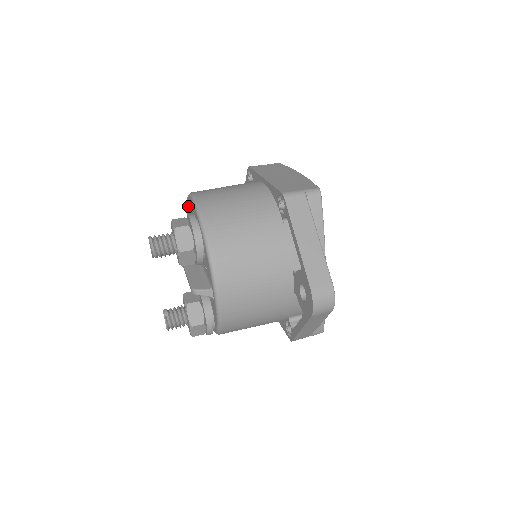
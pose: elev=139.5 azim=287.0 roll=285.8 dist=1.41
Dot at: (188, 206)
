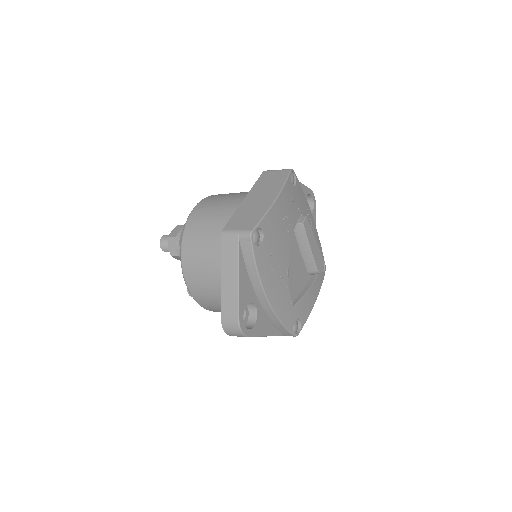
Dot at: occluded
